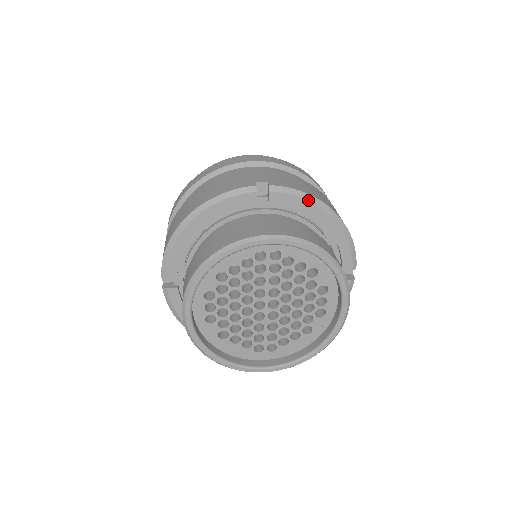
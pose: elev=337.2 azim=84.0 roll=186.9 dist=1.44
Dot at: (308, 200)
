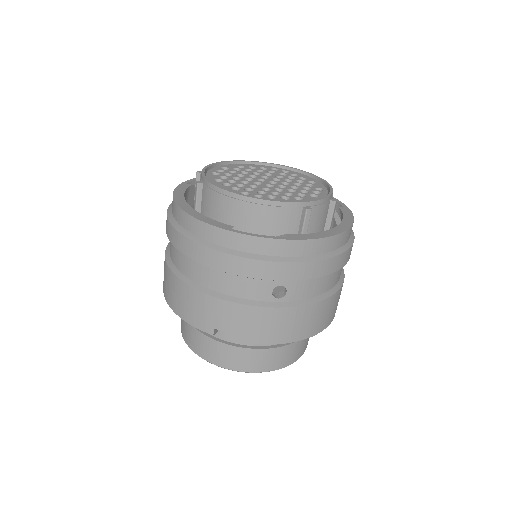
Dot at: (265, 344)
